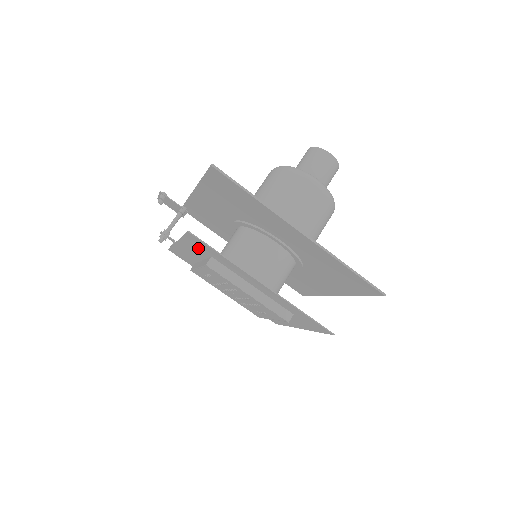
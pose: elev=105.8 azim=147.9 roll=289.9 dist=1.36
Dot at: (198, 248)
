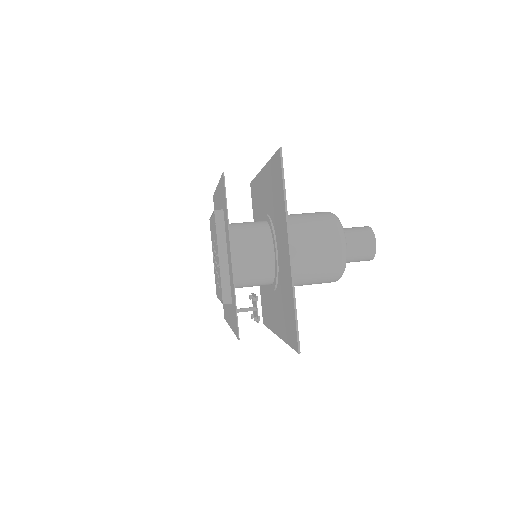
Dot at: occluded
